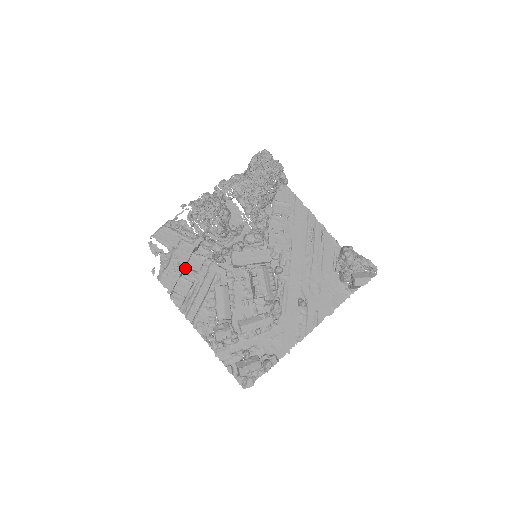
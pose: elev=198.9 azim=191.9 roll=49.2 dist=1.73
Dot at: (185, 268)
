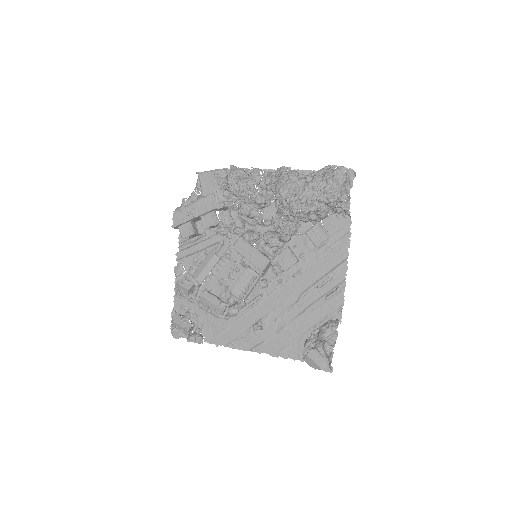
Dot at: occluded
